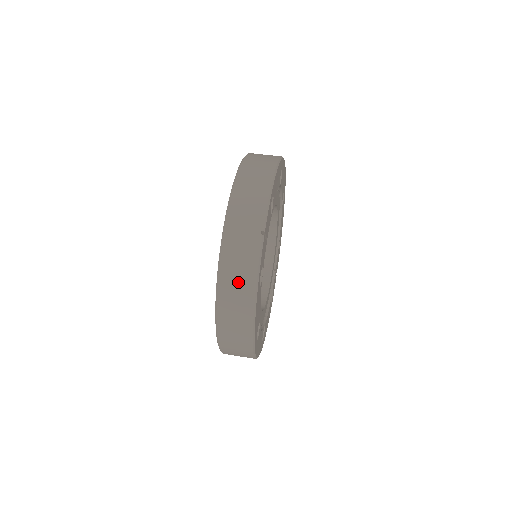
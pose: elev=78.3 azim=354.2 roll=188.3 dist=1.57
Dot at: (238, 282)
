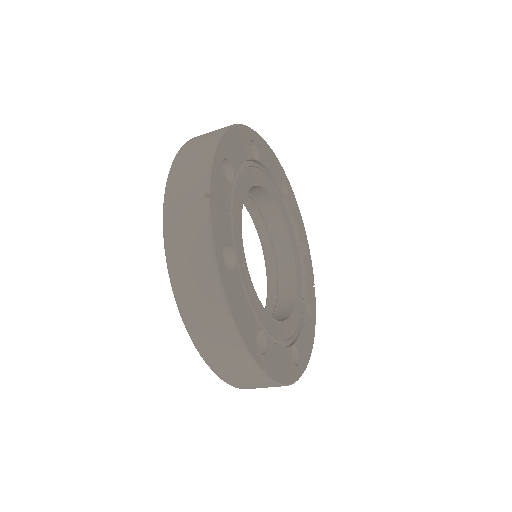
Dot at: (192, 268)
